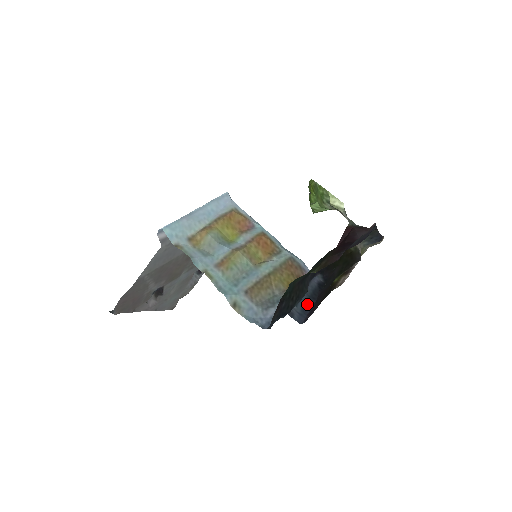
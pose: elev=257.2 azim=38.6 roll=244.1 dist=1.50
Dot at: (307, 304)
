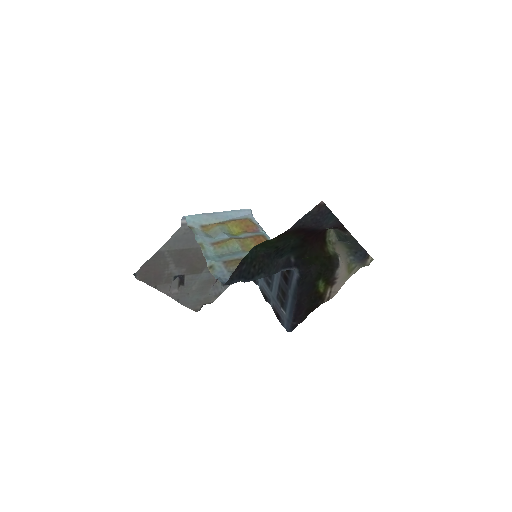
Dot at: (292, 307)
